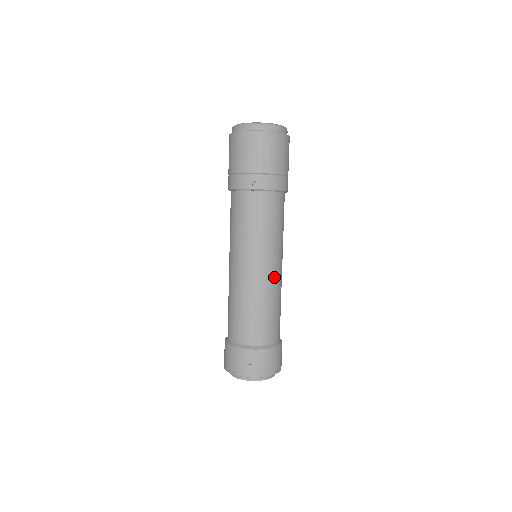
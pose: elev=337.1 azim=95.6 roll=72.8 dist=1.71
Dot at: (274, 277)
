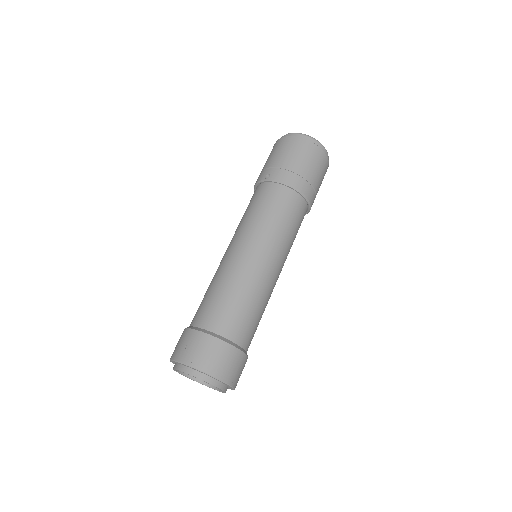
Dot at: (254, 265)
